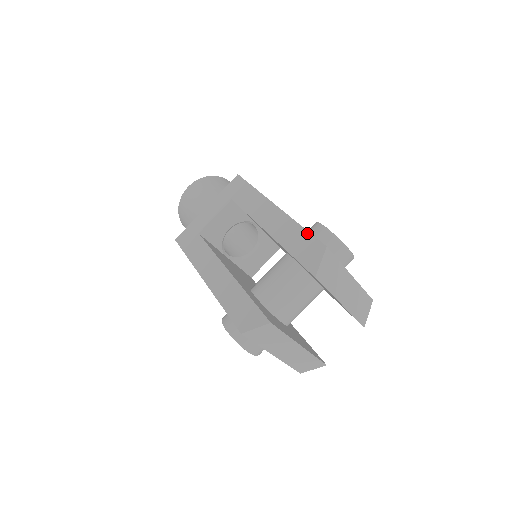
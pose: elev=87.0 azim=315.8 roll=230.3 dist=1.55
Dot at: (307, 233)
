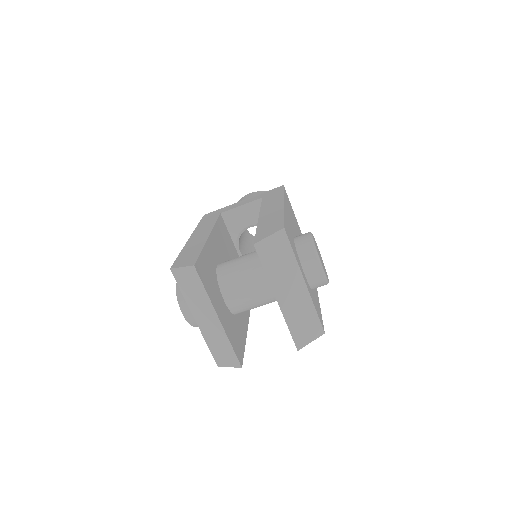
Dot at: (282, 219)
